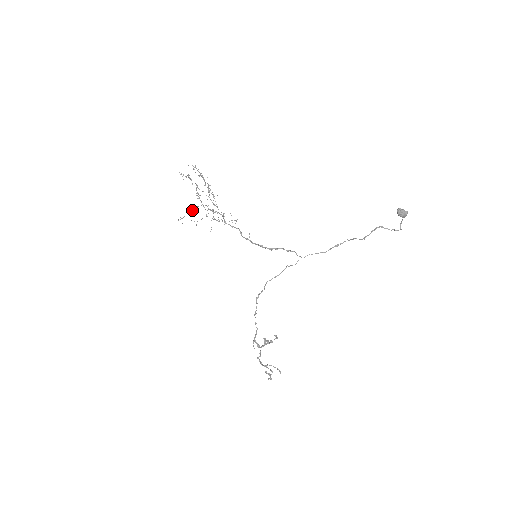
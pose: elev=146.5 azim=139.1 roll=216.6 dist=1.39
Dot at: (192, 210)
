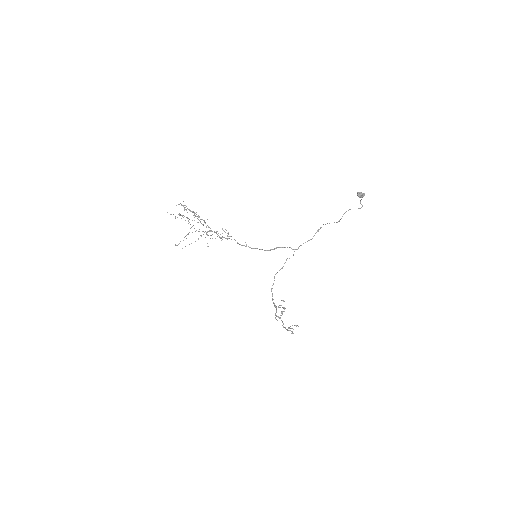
Dot at: occluded
